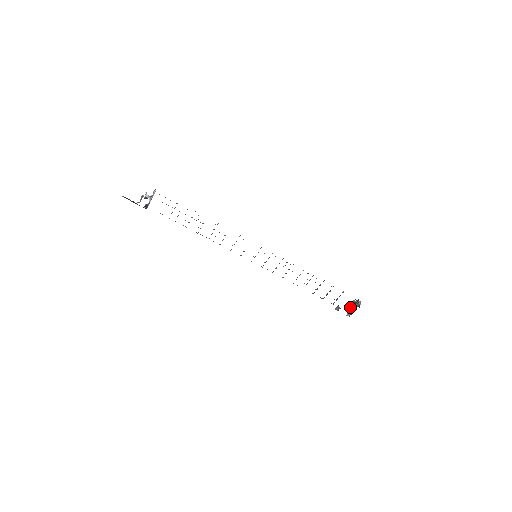
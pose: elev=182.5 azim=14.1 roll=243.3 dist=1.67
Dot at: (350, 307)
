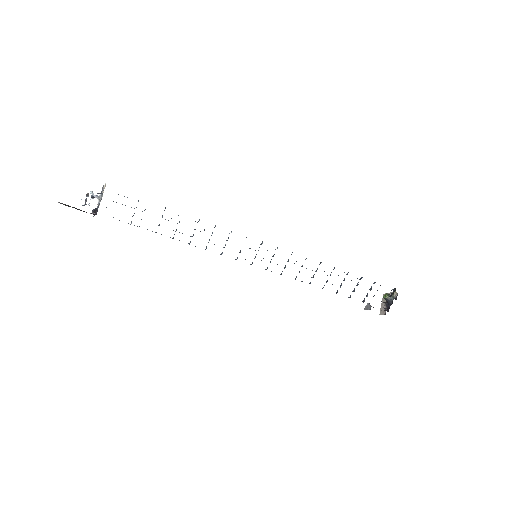
Dot at: (381, 303)
